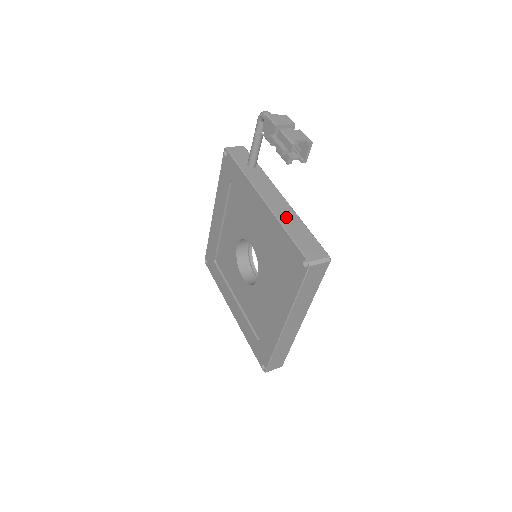
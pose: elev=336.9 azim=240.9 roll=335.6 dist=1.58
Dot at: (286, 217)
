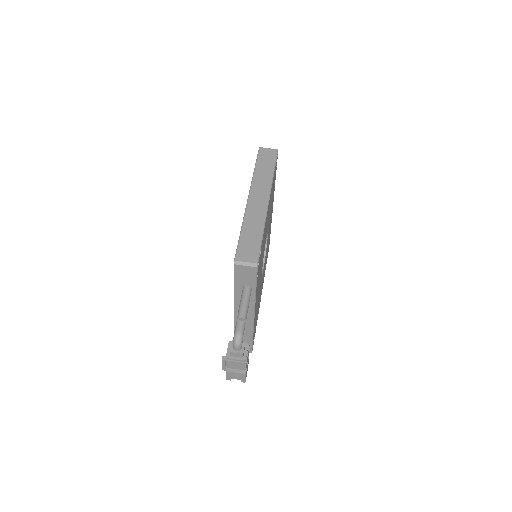
Dot at: occluded
